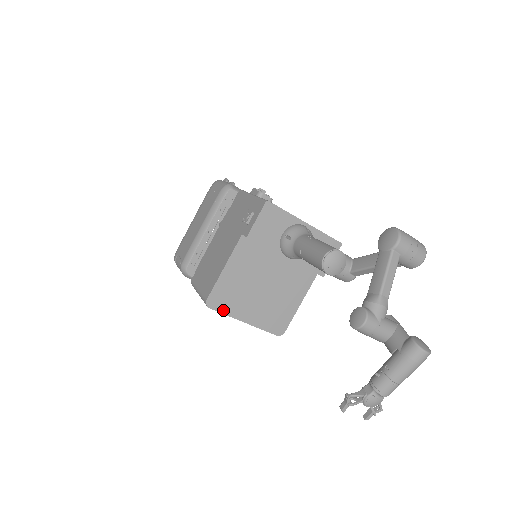
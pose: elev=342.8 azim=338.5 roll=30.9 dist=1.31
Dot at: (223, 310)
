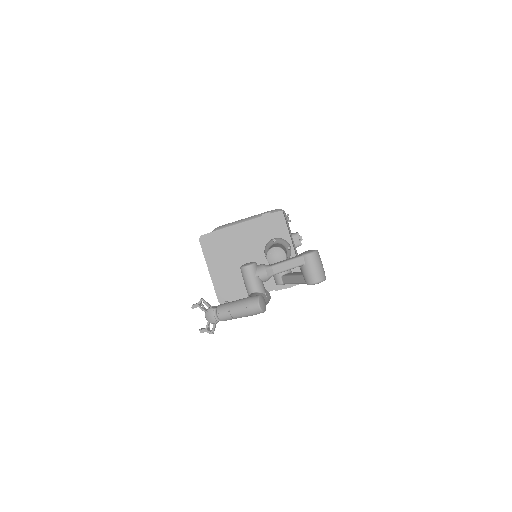
Dot at: (205, 251)
